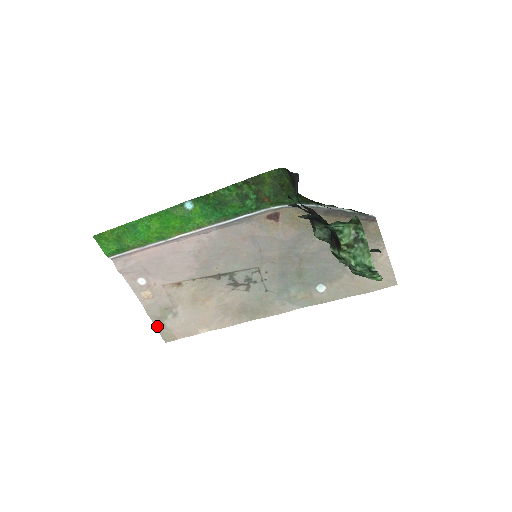
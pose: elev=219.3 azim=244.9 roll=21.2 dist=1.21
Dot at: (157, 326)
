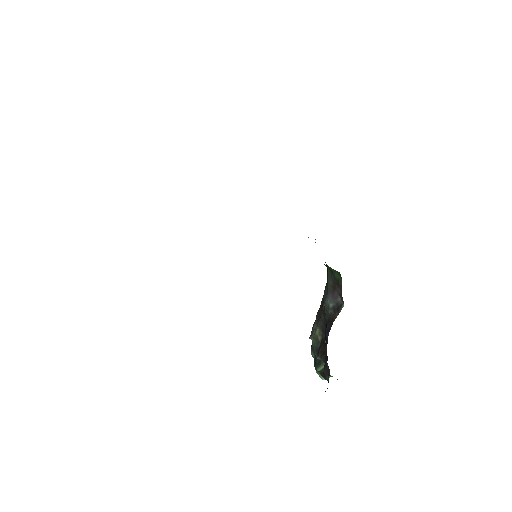
Dot at: occluded
